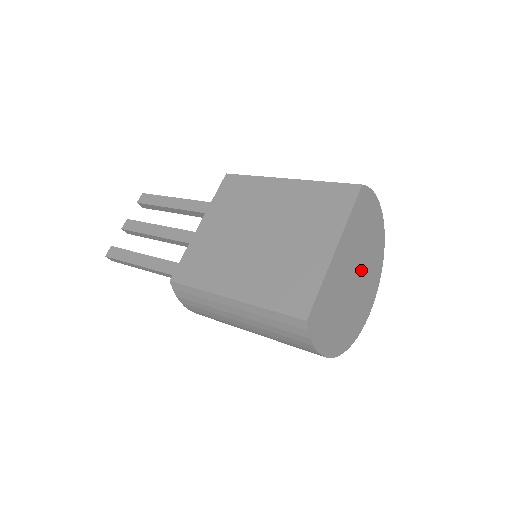
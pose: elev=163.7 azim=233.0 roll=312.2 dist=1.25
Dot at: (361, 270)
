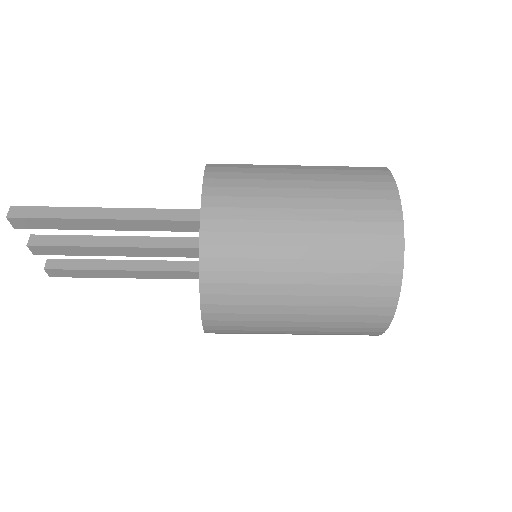
Dot at: occluded
